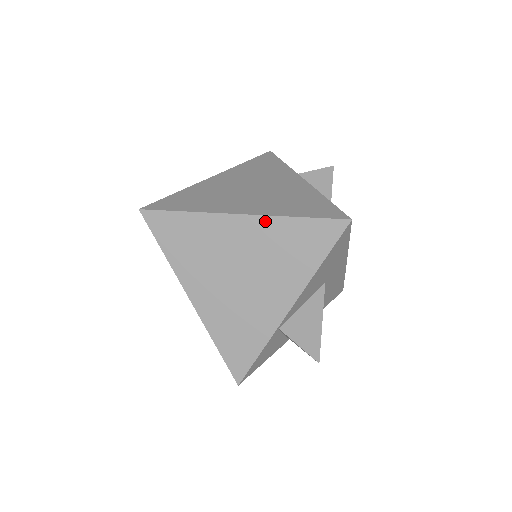
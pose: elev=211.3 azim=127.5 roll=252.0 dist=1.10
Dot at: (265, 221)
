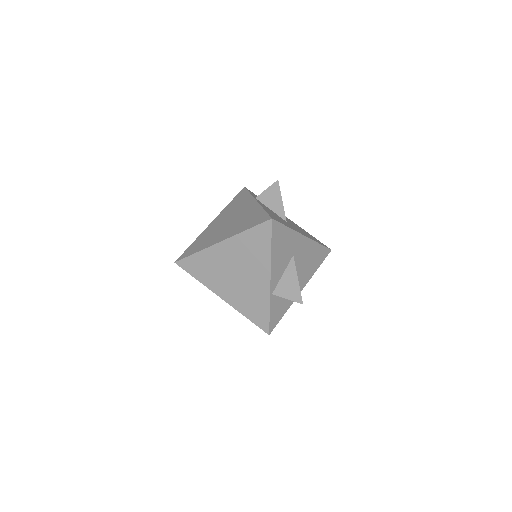
Dot at: (232, 240)
